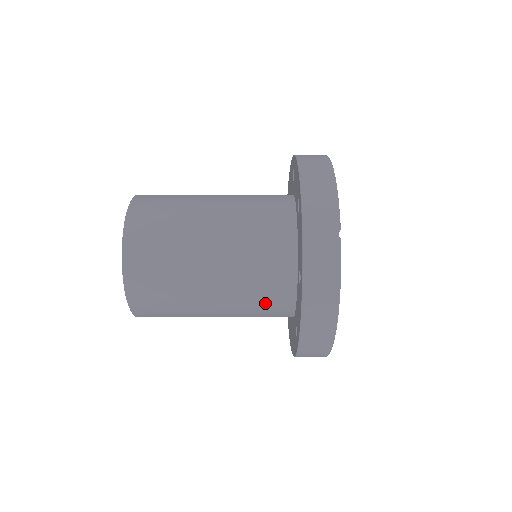
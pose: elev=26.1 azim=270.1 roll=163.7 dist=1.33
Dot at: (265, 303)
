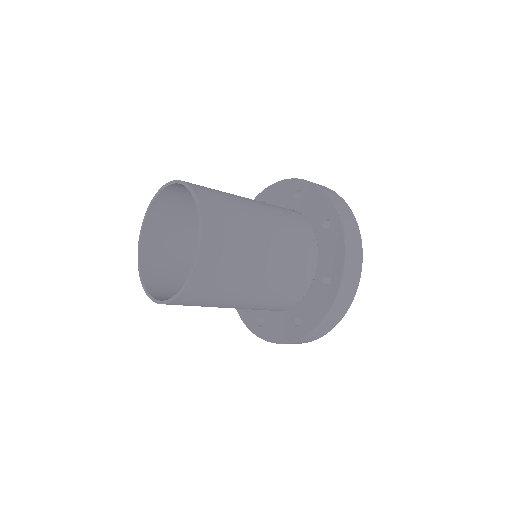
Dot at: (299, 260)
